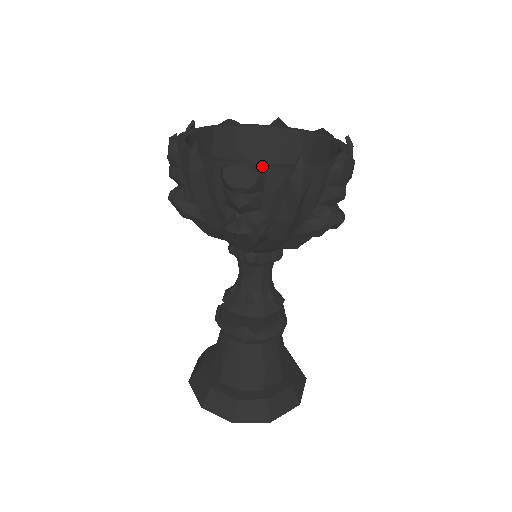
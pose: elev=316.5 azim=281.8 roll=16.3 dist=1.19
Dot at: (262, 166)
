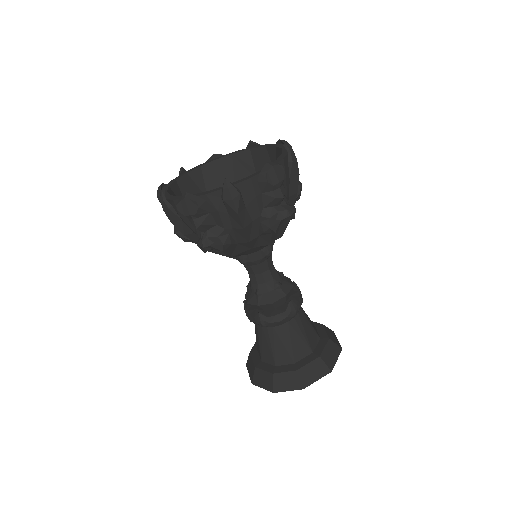
Dot at: (200, 195)
